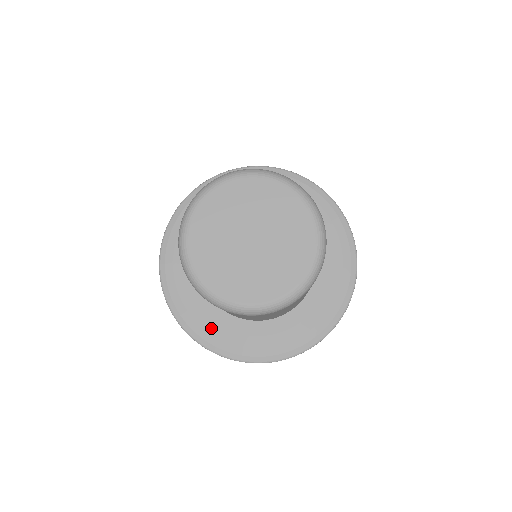
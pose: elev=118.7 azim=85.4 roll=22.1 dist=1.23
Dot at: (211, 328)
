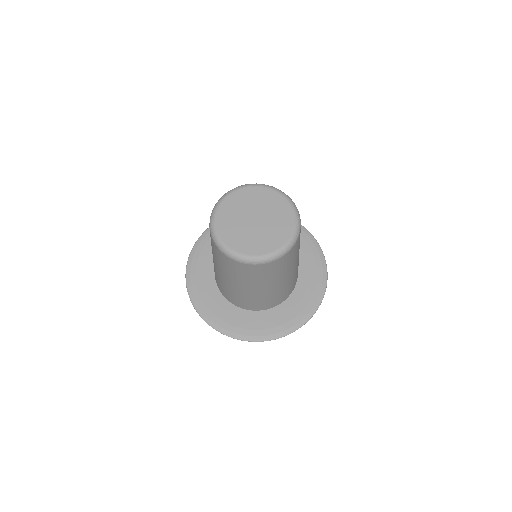
Dot at: (224, 317)
